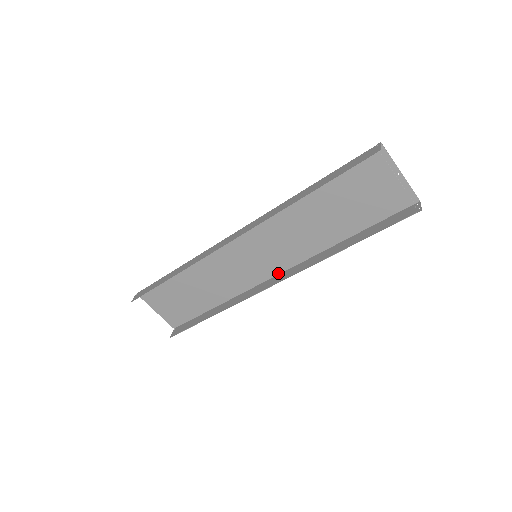
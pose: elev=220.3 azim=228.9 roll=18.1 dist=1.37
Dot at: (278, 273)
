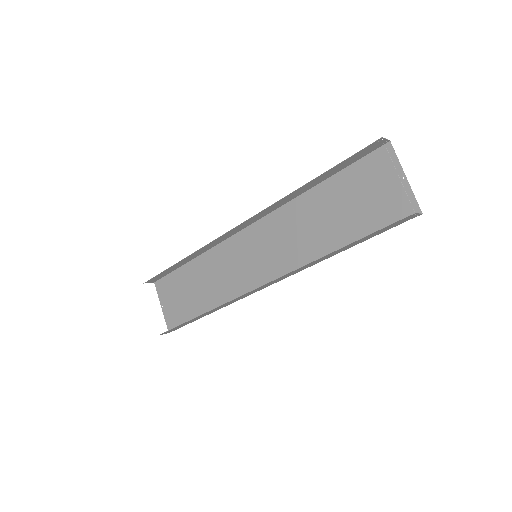
Dot at: occluded
